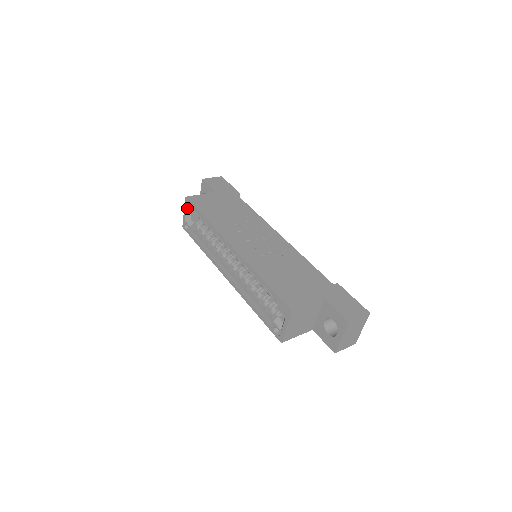
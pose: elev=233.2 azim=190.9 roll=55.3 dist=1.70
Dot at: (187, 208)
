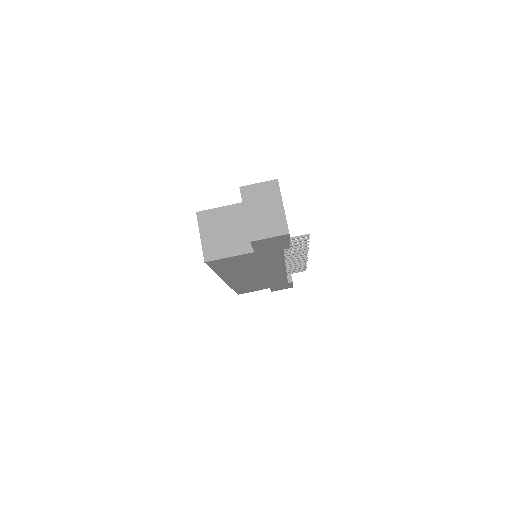
Dot at: occluded
